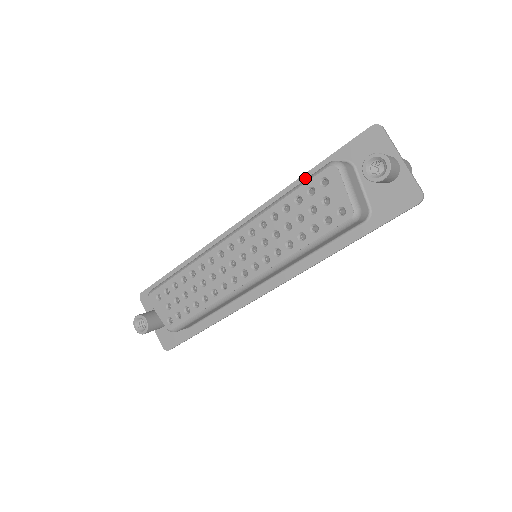
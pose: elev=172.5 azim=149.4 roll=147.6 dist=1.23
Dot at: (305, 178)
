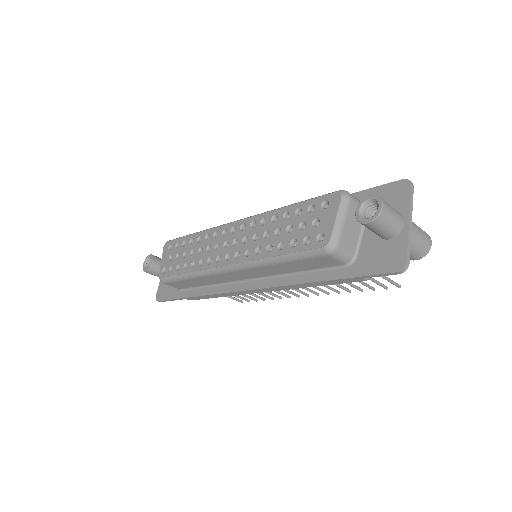
Dot at: occluded
